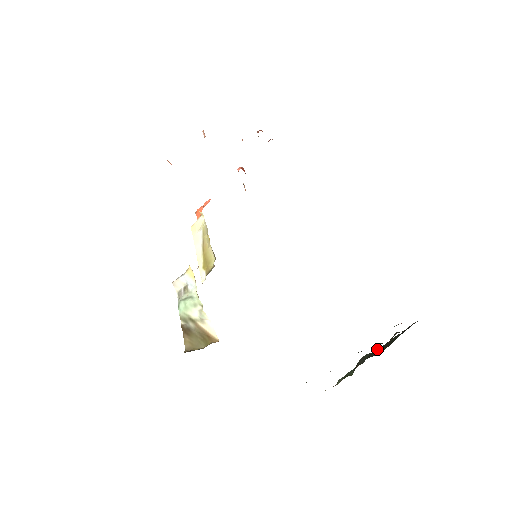
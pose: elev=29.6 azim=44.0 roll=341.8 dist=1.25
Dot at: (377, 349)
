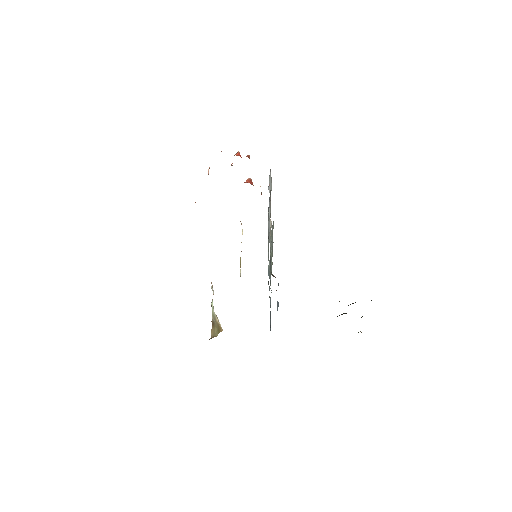
Dot at: occluded
